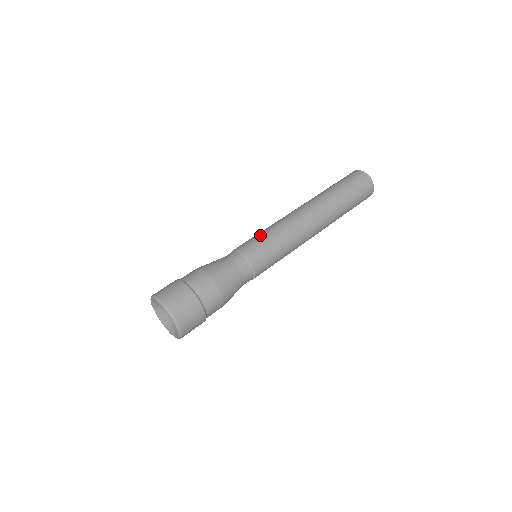
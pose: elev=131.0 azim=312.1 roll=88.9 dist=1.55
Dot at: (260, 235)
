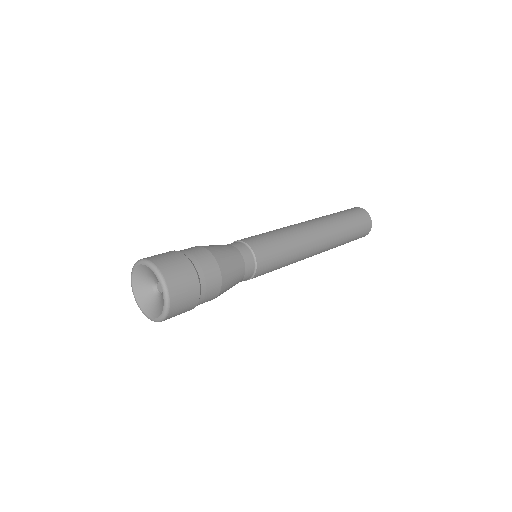
Dot at: (270, 235)
